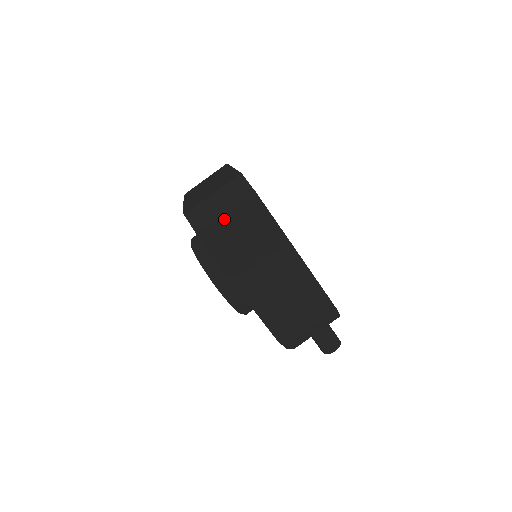
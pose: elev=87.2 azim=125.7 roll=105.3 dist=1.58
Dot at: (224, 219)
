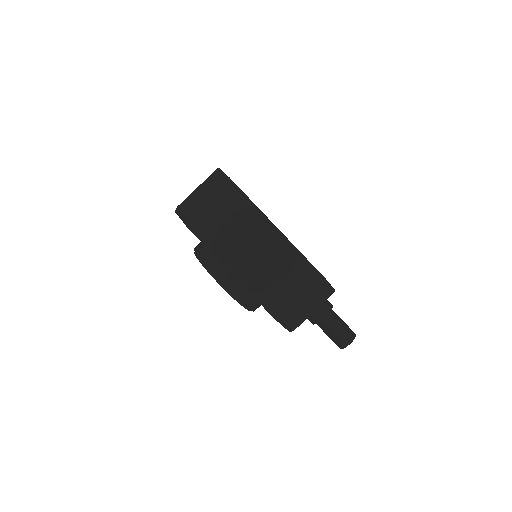
Dot at: (205, 205)
